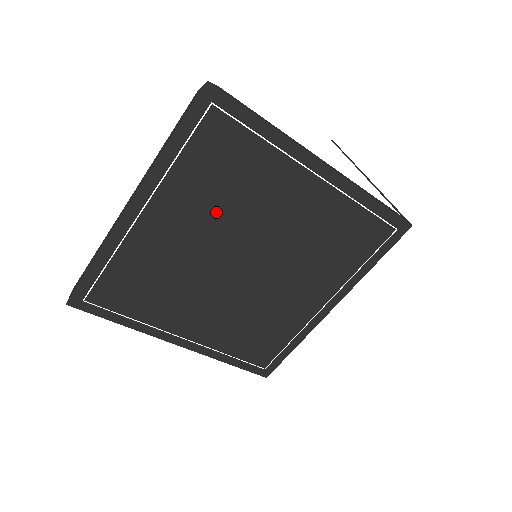
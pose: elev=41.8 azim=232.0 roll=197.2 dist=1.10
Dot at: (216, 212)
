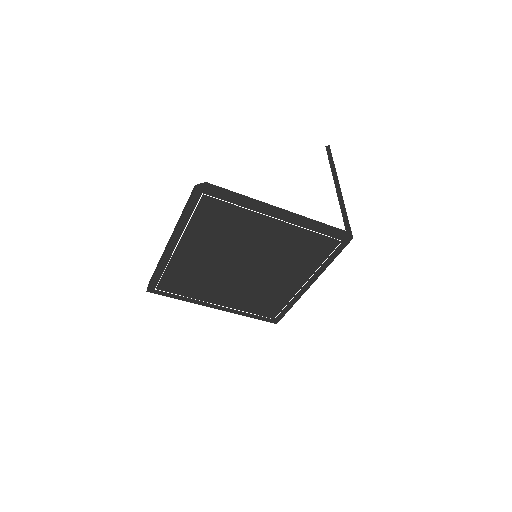
Dot at: (219, 243)
